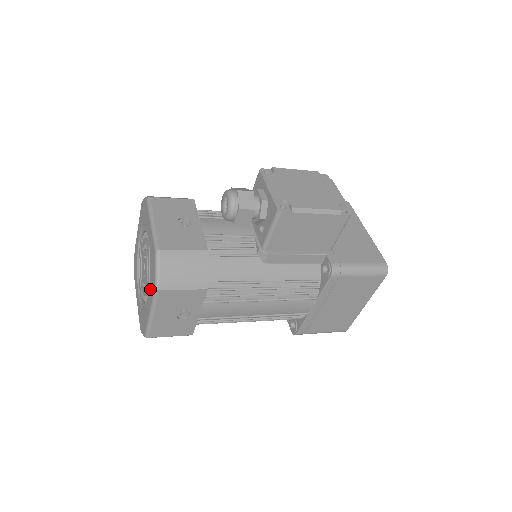
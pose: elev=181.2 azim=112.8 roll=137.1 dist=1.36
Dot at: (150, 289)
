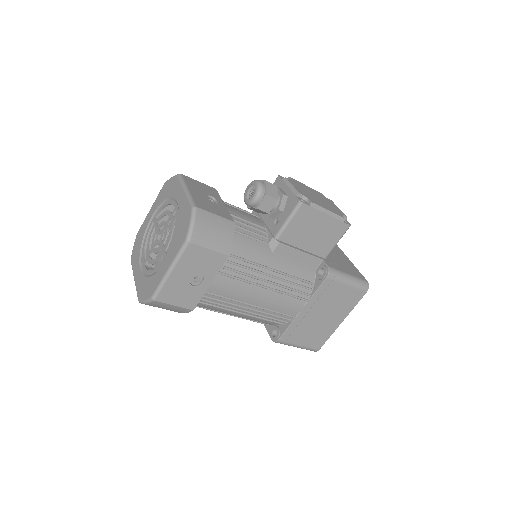
Dot at: (174, 246)
